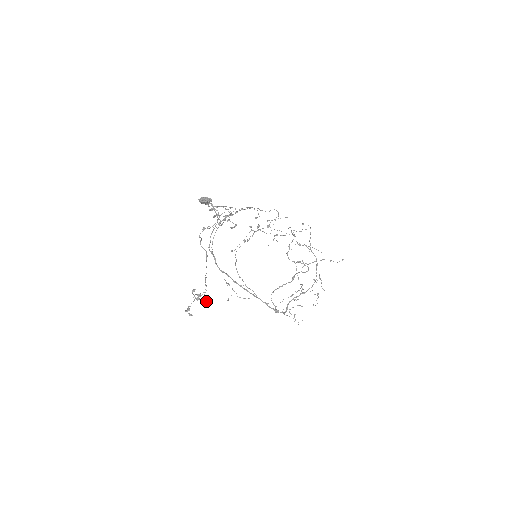
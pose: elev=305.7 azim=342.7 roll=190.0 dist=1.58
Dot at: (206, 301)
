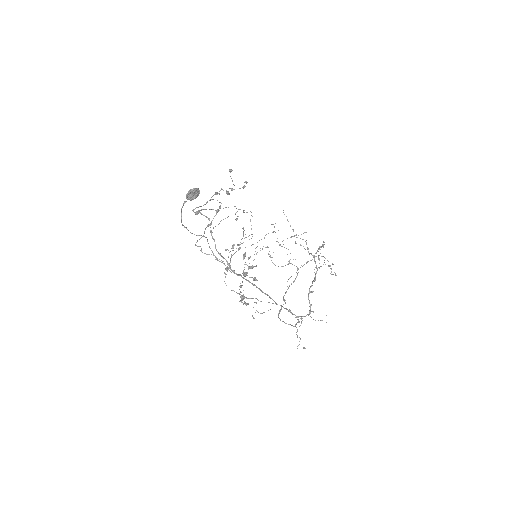
Dot at: (255, 278)
